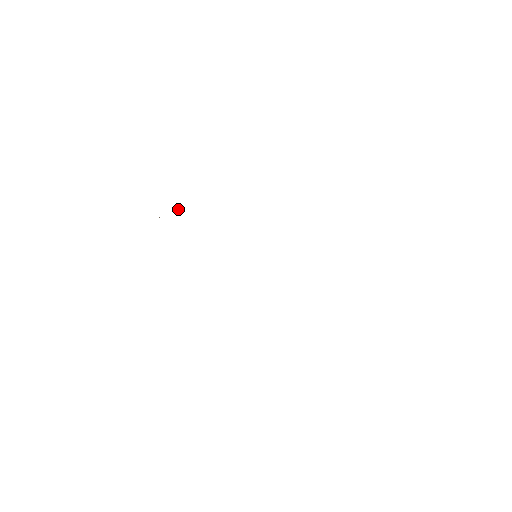
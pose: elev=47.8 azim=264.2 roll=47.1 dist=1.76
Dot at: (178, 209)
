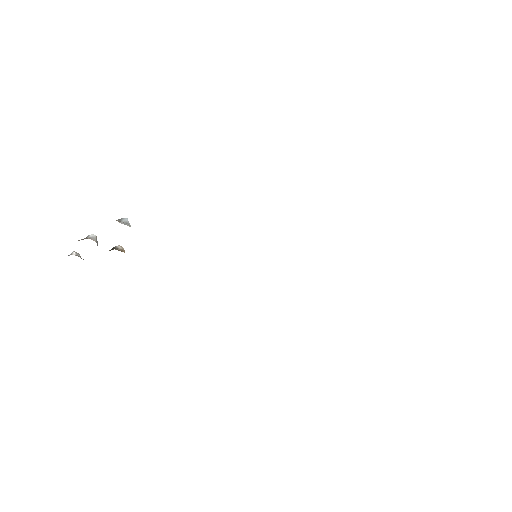
Dot at: occluded
